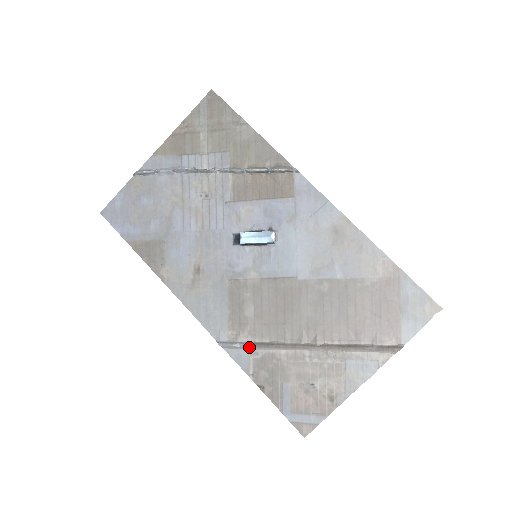
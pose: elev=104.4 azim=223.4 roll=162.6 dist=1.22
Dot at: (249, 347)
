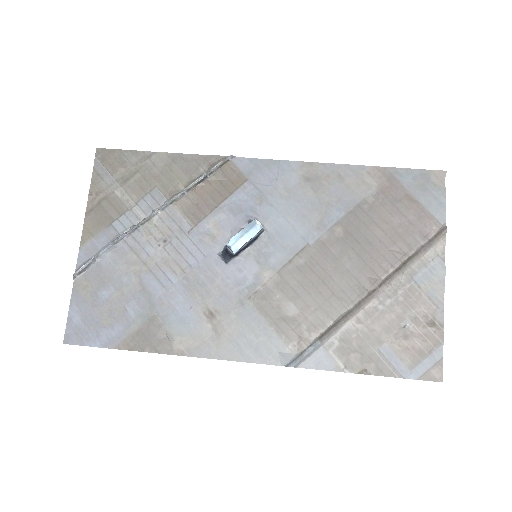
Dot at: (320, 343)
